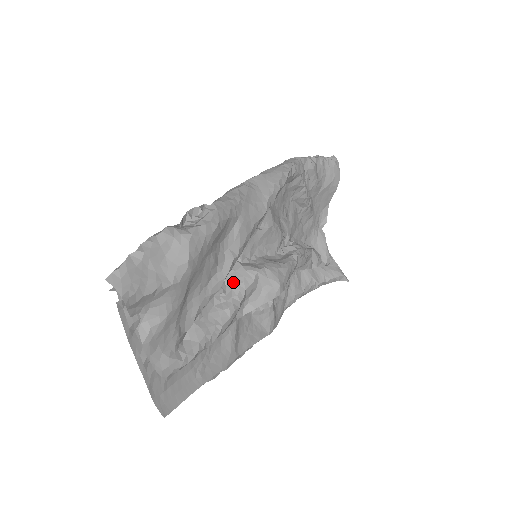
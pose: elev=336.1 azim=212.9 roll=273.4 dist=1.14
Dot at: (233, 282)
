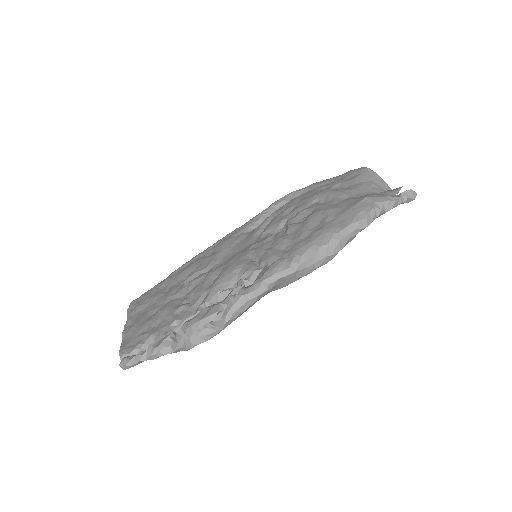
Dot at: occluded
